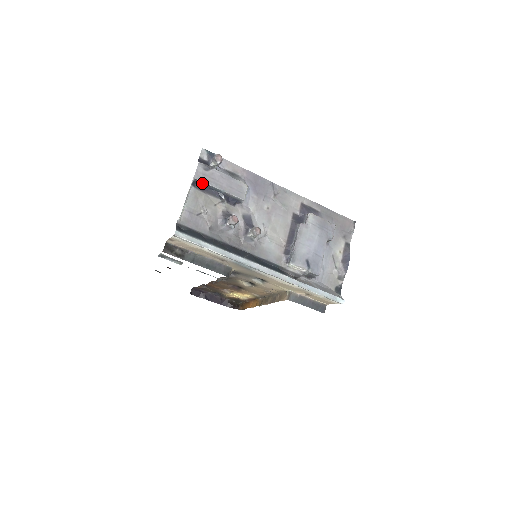
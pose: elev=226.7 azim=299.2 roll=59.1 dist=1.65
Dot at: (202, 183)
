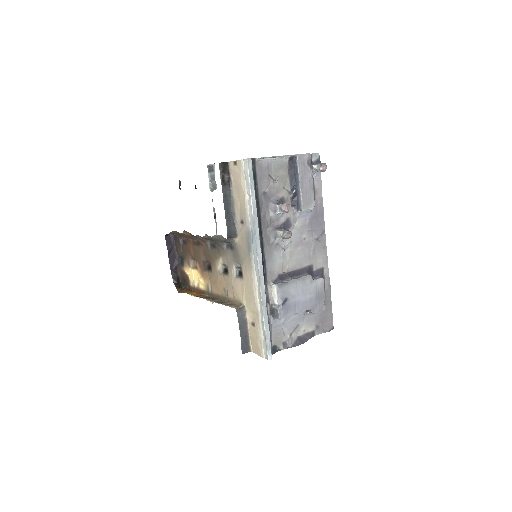
Dot at: (296, 165)
